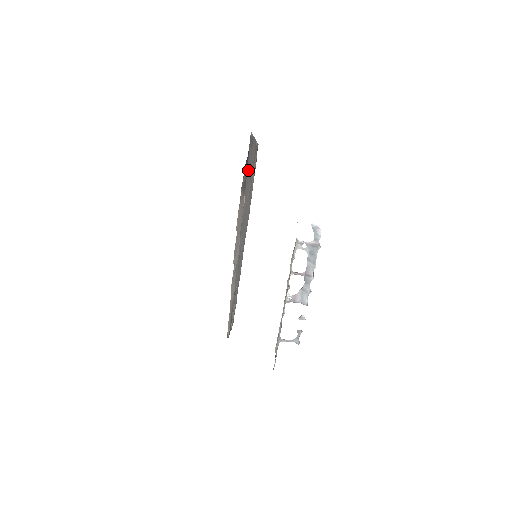
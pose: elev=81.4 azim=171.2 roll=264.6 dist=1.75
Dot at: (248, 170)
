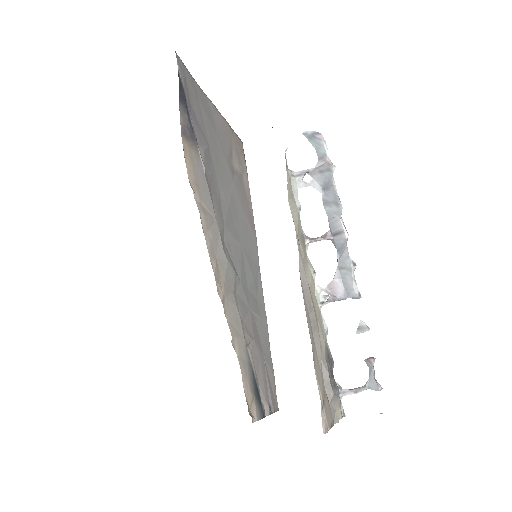
Dot at: (210, 138)
